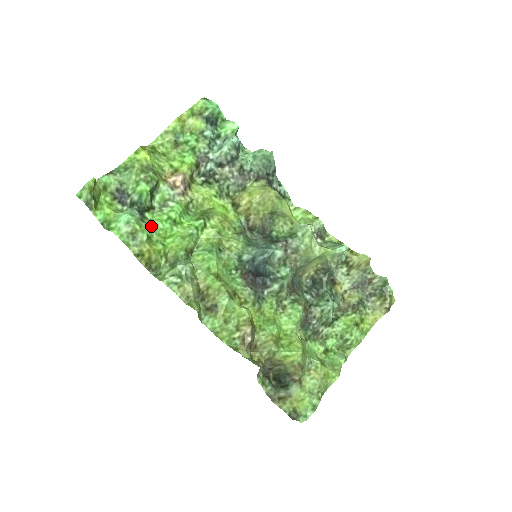
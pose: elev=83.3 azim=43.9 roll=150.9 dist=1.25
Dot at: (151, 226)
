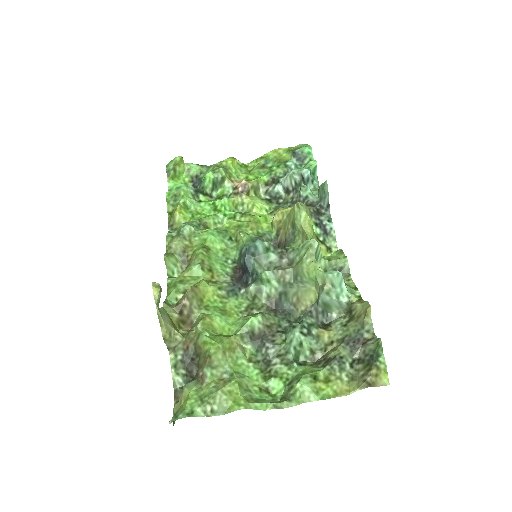
Dot at: (195, 201)
